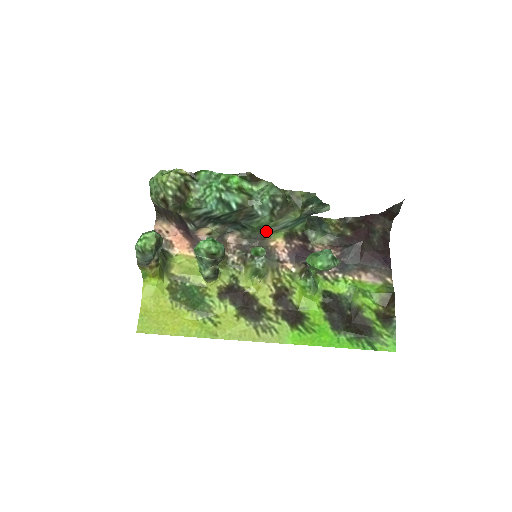
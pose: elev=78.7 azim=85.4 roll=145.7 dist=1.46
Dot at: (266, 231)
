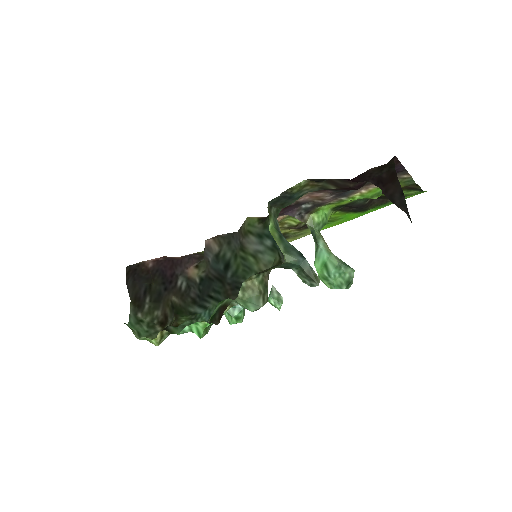
Dot at: (243, 243)
